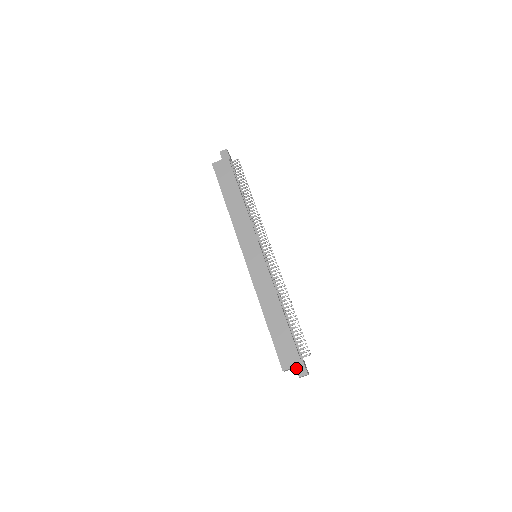
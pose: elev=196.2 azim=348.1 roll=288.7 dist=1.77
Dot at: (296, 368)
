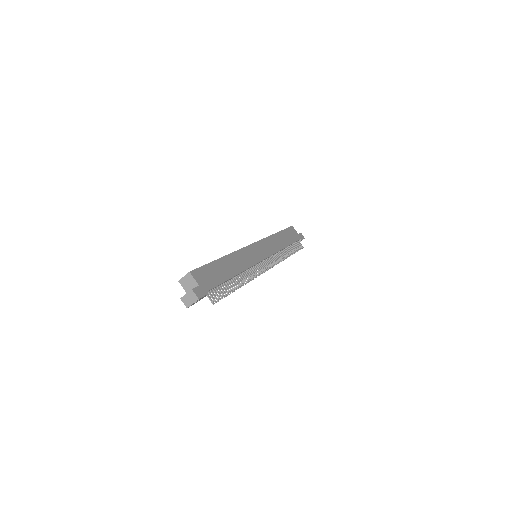
Dot at: (199, 286)
